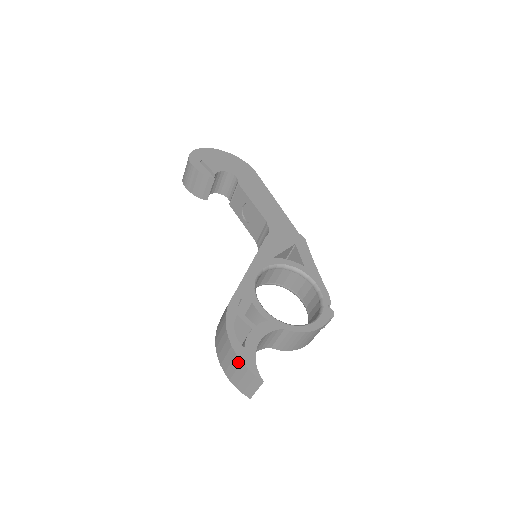
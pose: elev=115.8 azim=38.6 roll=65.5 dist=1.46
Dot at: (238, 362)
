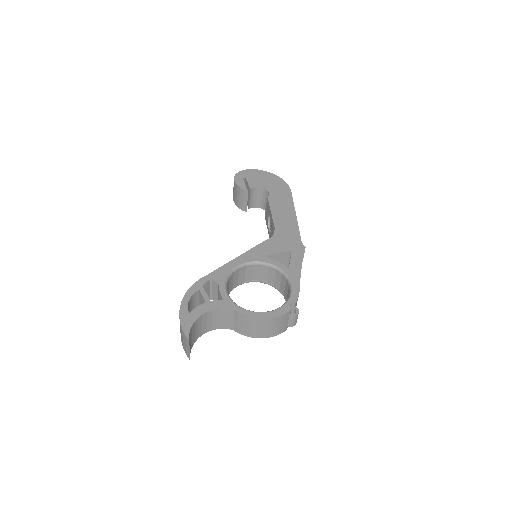
Dot at: (180, 323)
